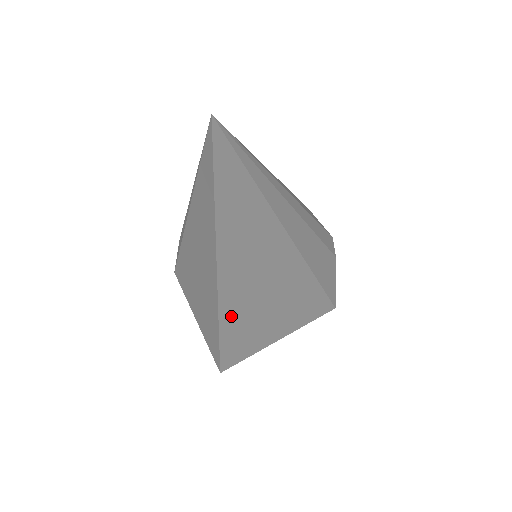
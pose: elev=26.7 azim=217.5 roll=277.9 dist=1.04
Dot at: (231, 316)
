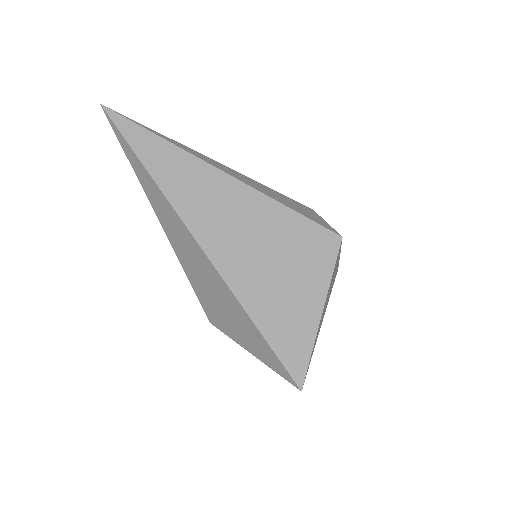
Dot at: (235, 275)
